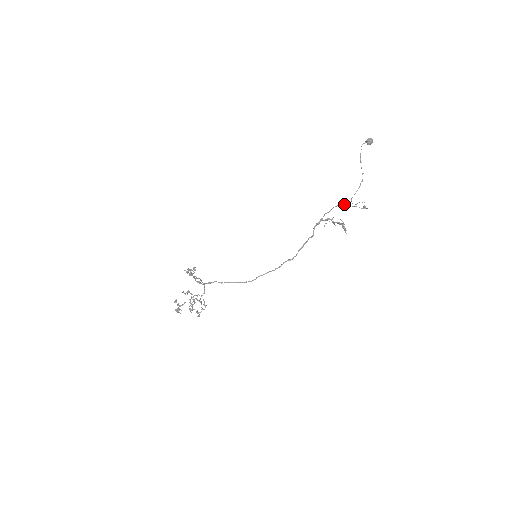
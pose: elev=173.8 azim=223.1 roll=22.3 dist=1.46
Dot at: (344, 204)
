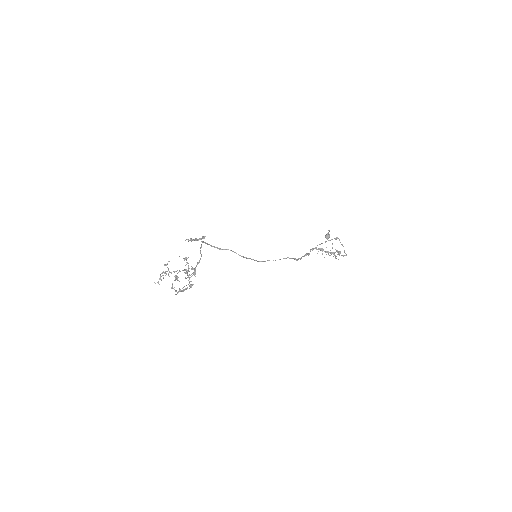
Dot at: (338, 238)
